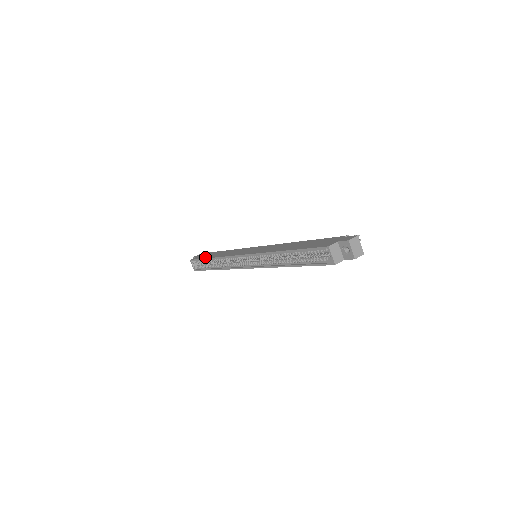
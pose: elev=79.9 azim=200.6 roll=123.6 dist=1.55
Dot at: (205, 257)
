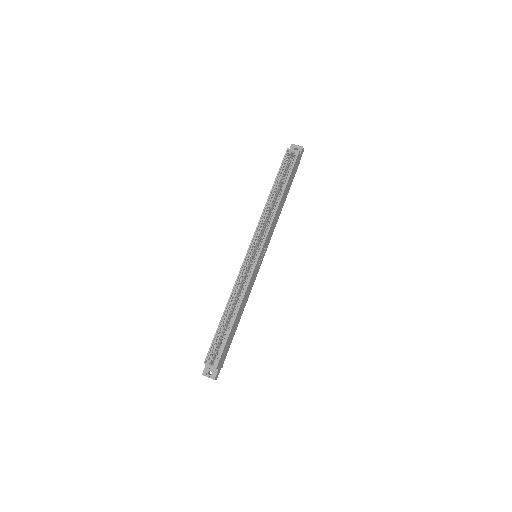
Dot at: (217, 328)
